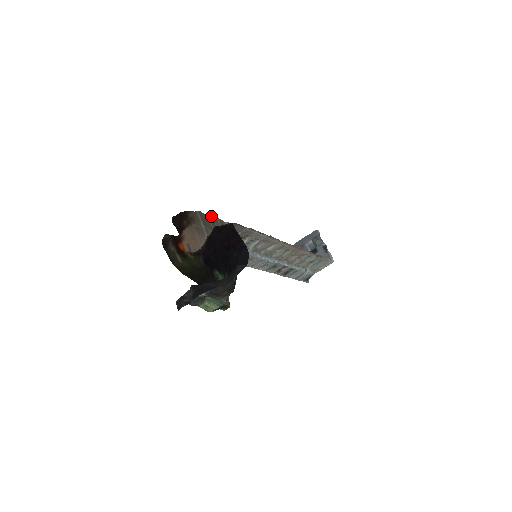
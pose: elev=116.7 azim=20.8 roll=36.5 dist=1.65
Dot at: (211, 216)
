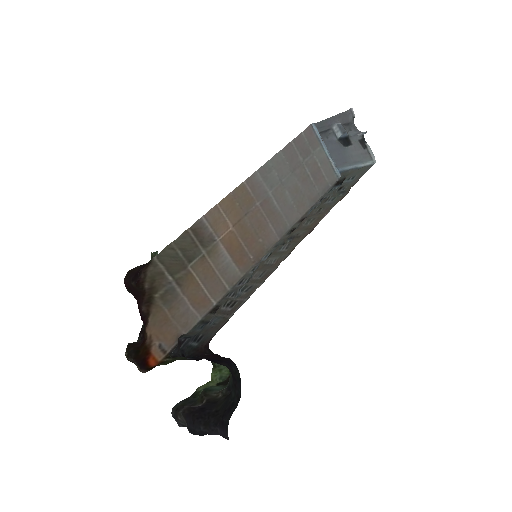
Dot at: (177, 239)
